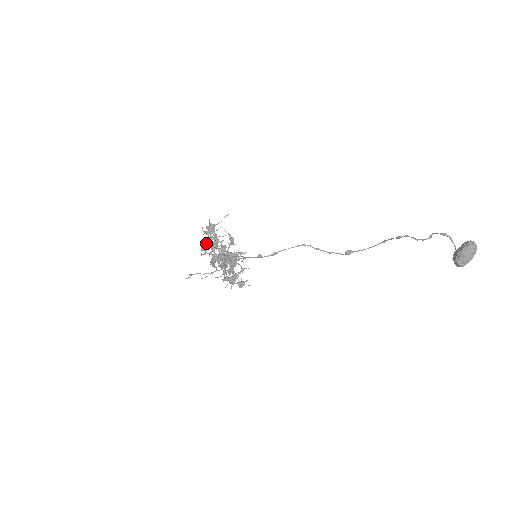
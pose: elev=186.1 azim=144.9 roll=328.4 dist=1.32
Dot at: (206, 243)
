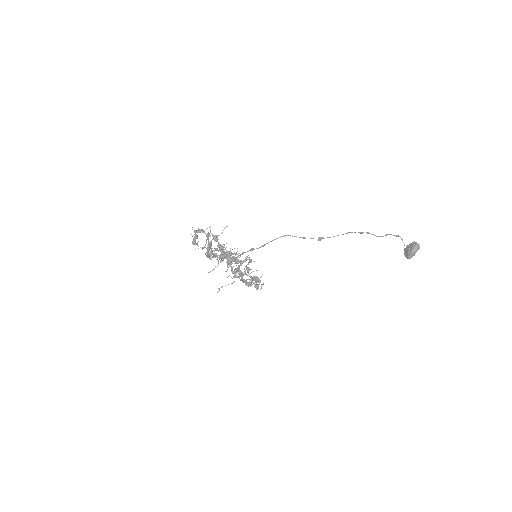
Dot at: (196, 238)
